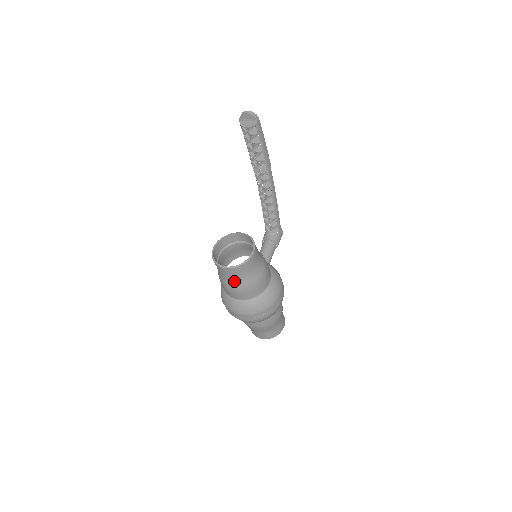
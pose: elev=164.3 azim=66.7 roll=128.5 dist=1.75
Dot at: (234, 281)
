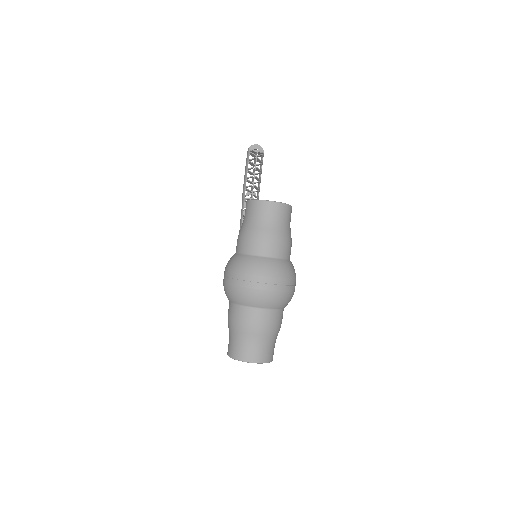
Dot at: (275, 225)
